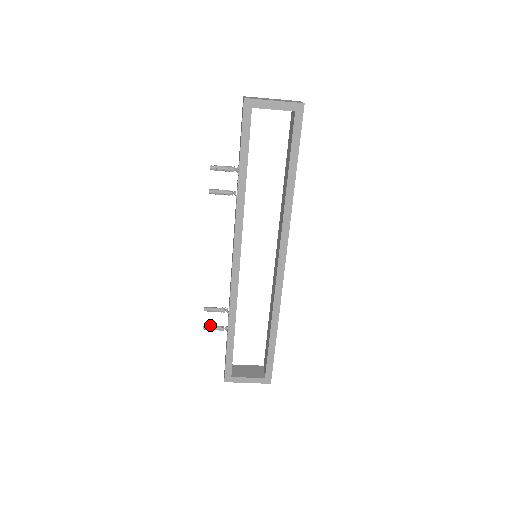
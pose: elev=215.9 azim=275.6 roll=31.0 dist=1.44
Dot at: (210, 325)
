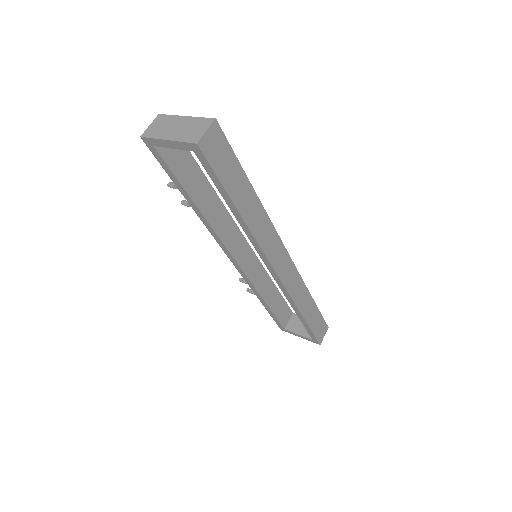
Dot at: occluded
